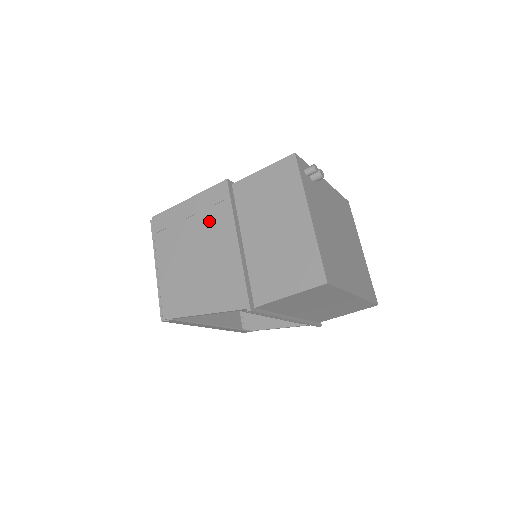
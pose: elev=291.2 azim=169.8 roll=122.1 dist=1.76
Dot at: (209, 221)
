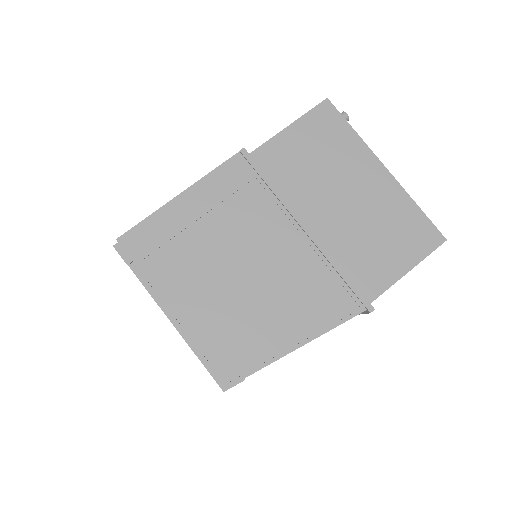
Dot at: (241, 214)
